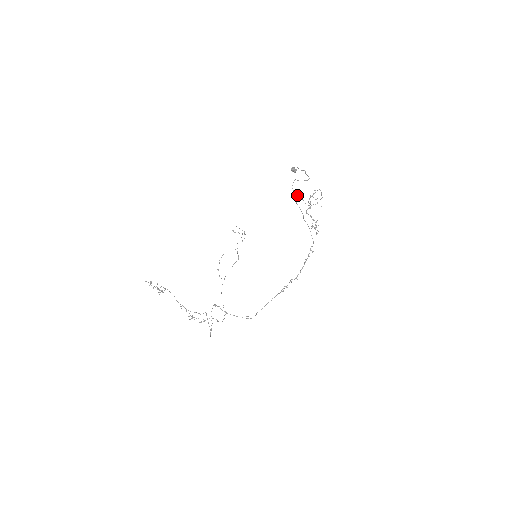
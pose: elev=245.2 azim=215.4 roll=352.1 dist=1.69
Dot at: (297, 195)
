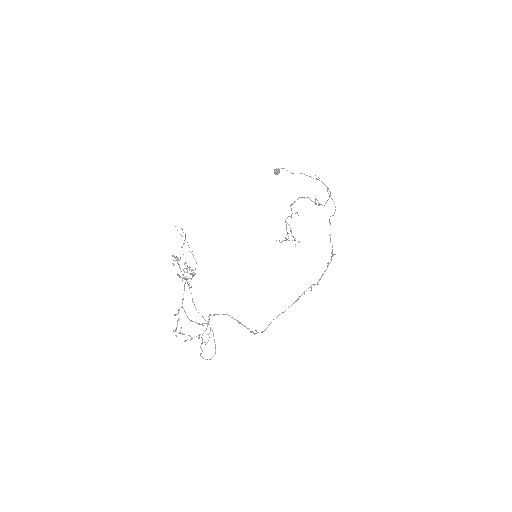
Dot at: occluded
